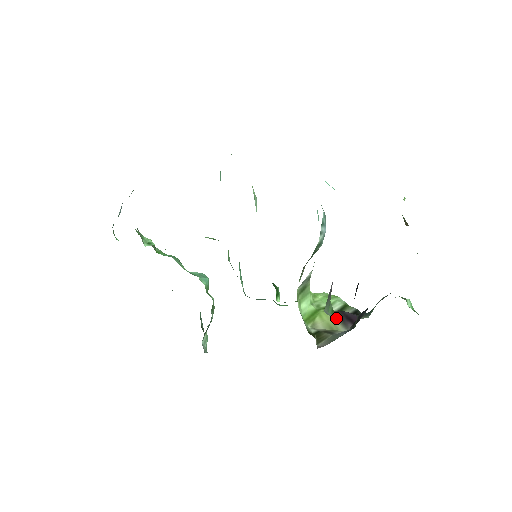
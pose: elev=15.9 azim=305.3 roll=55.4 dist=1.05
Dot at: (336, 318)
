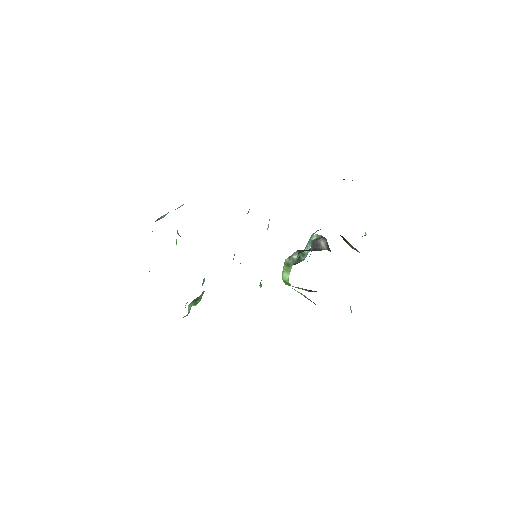
Dot at: (303, 289)
